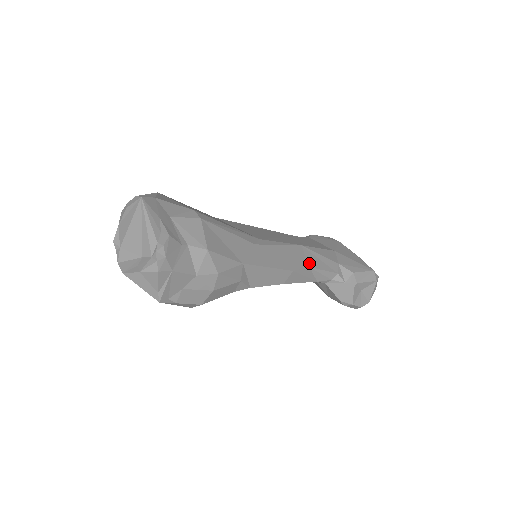
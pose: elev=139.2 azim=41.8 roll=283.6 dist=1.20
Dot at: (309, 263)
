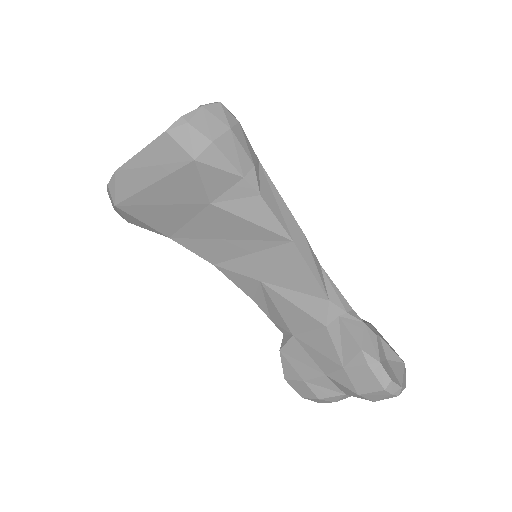
Dot at: occluded
